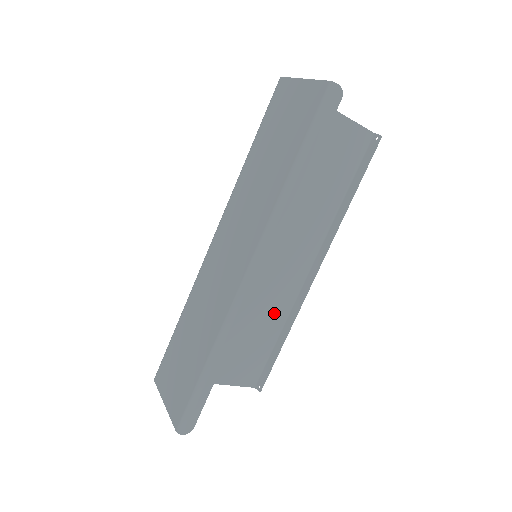
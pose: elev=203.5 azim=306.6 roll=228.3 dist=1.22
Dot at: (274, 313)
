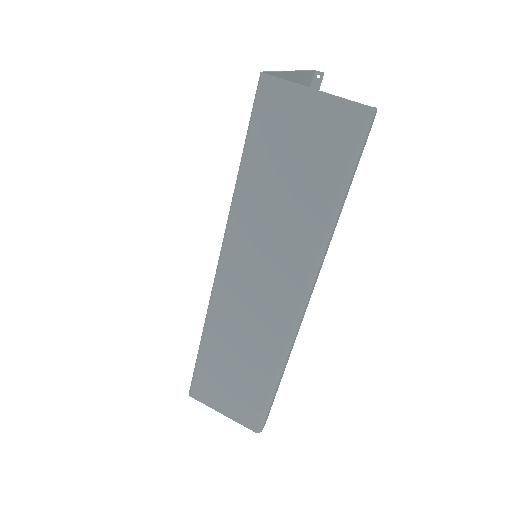
Dot at: occluded
